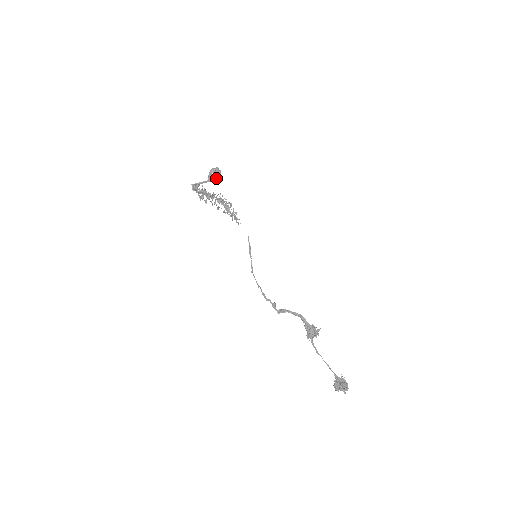
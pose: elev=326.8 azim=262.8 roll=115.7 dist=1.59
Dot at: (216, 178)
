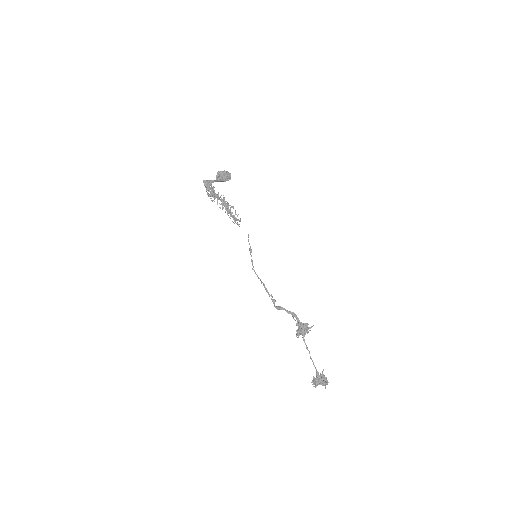
Dot at: (227, 179)
